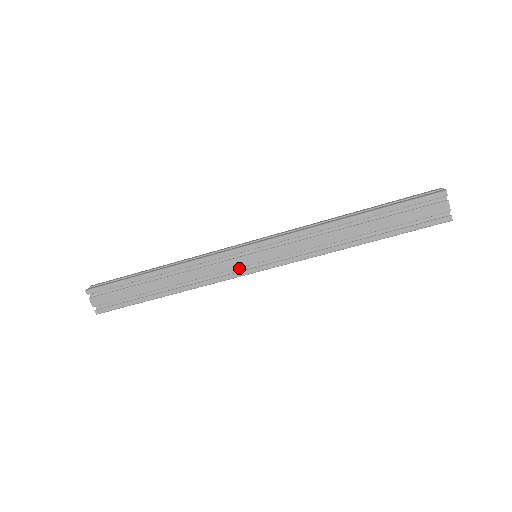
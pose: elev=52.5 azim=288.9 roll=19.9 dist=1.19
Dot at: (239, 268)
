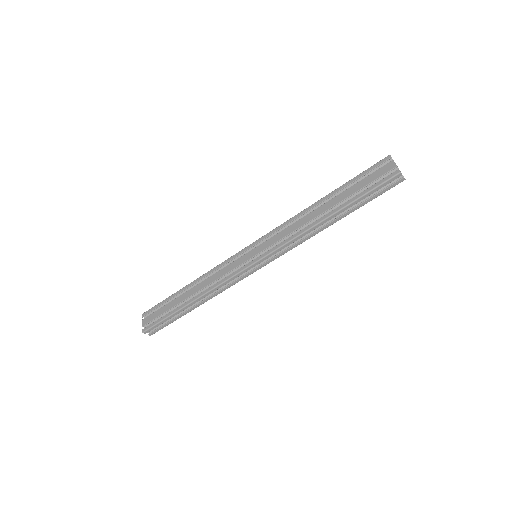
Dot at: occluded
